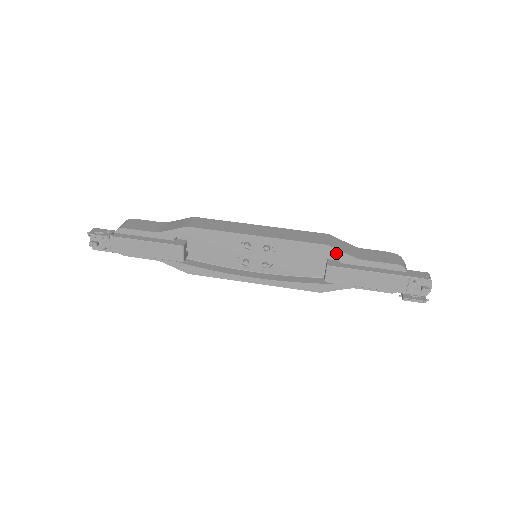
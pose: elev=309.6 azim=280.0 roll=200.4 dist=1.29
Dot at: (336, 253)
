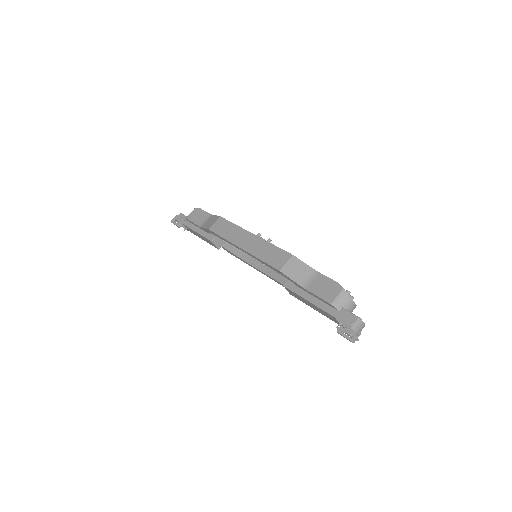
Dot at: (288, 278)
